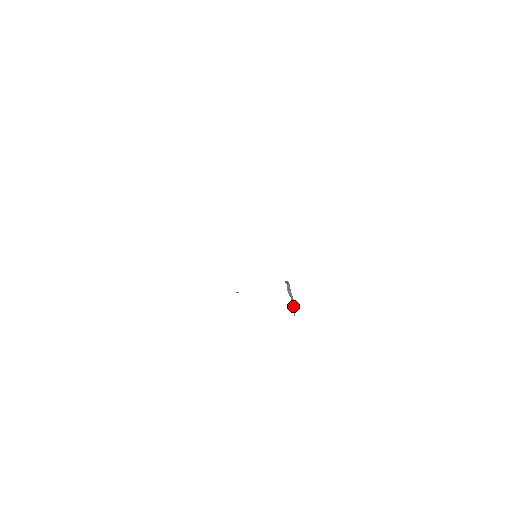
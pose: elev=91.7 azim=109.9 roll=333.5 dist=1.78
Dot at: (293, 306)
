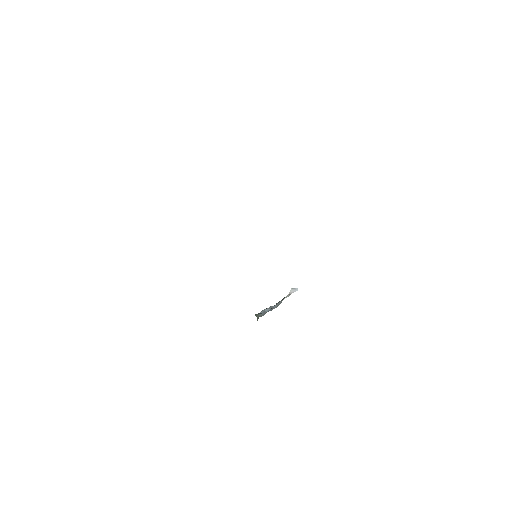
Dot at: (282, 300)
